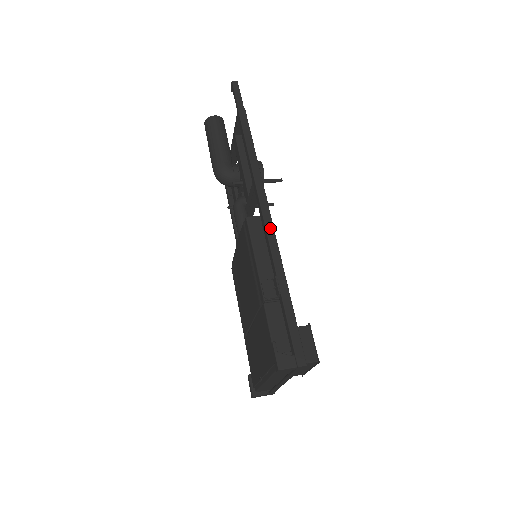
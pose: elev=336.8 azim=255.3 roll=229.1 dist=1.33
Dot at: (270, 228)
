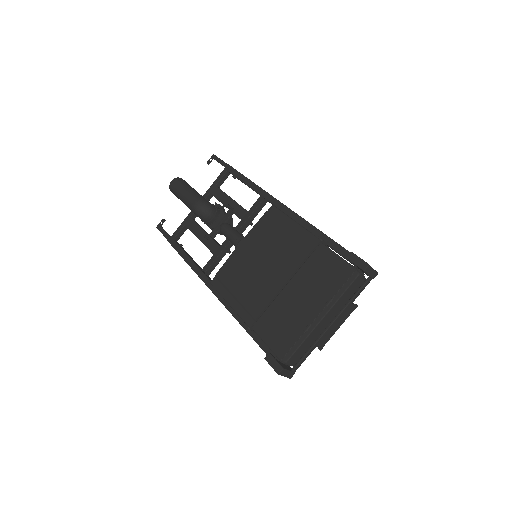
Dot at: (295, 213)
